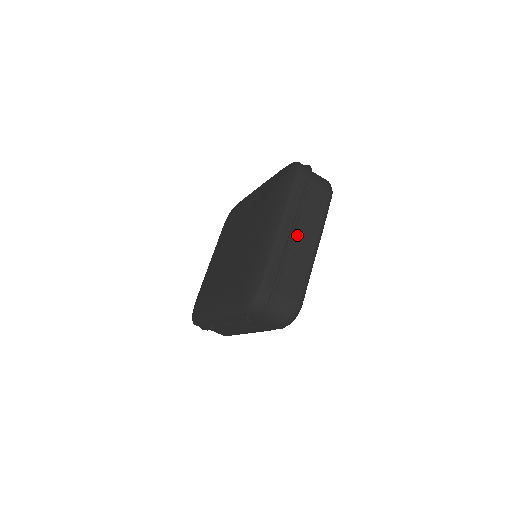
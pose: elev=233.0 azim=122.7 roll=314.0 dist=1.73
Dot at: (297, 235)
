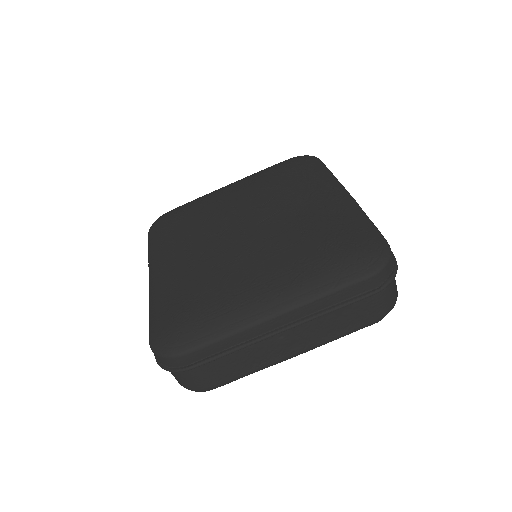
Dot at: (284, 334)
